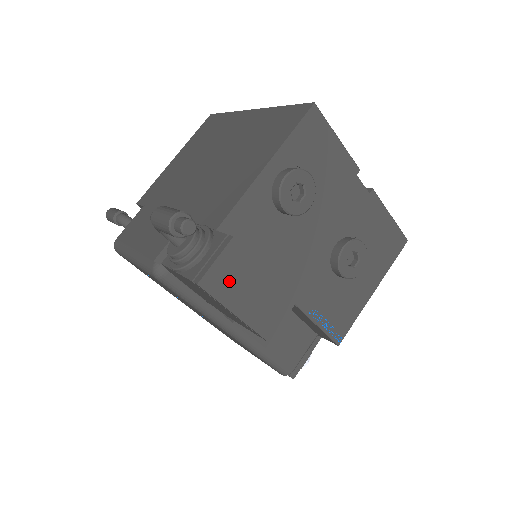
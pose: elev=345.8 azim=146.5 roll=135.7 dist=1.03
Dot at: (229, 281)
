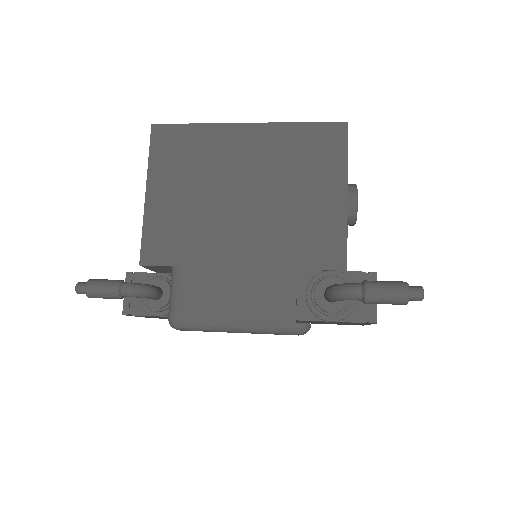
Dot at: occluded
